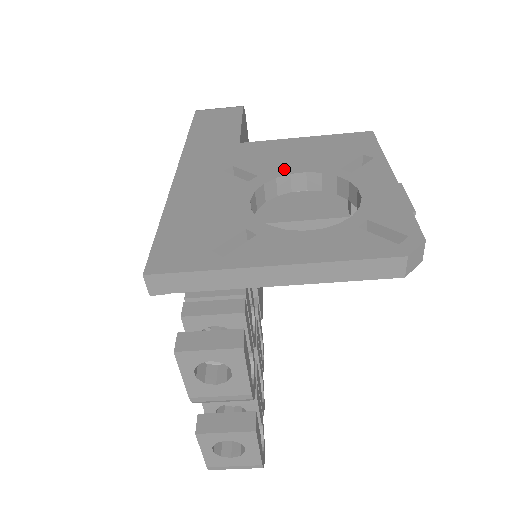
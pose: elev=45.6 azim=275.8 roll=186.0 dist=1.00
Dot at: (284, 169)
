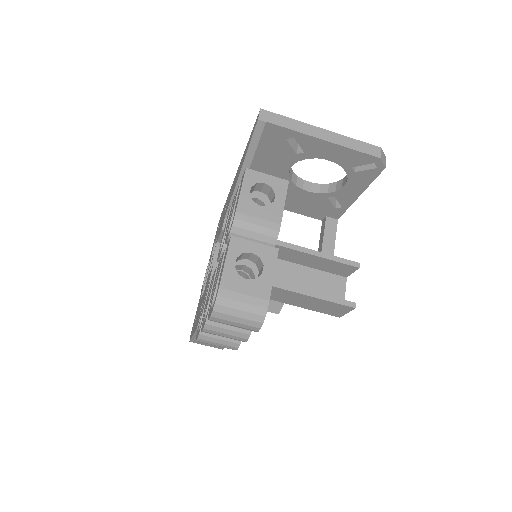
Dot at: occluded
